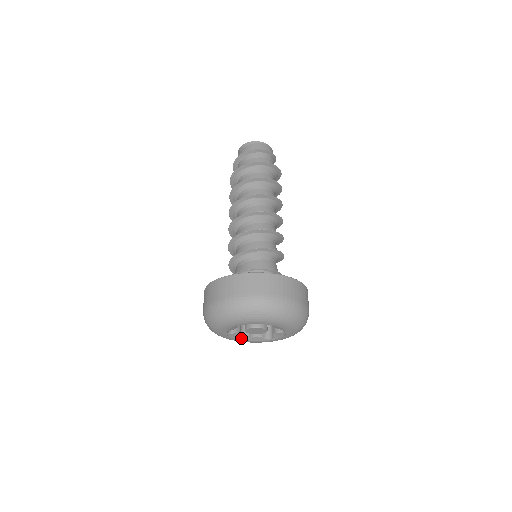
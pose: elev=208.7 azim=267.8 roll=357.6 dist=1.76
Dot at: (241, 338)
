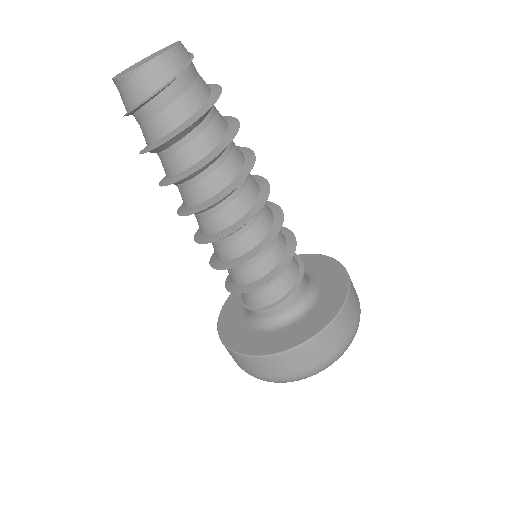
Dot at: occluded
